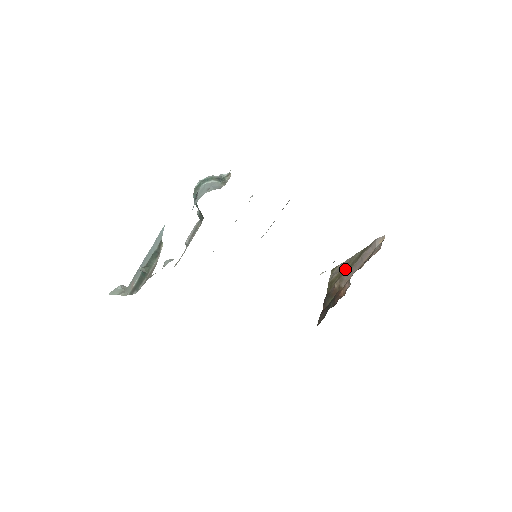
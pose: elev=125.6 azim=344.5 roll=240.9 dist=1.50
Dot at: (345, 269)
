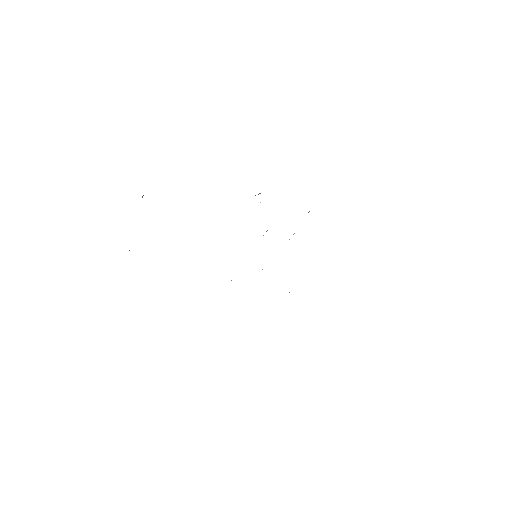
Dot at: occluded
